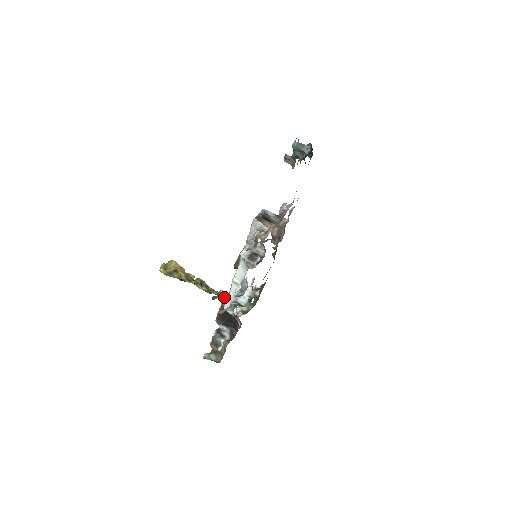
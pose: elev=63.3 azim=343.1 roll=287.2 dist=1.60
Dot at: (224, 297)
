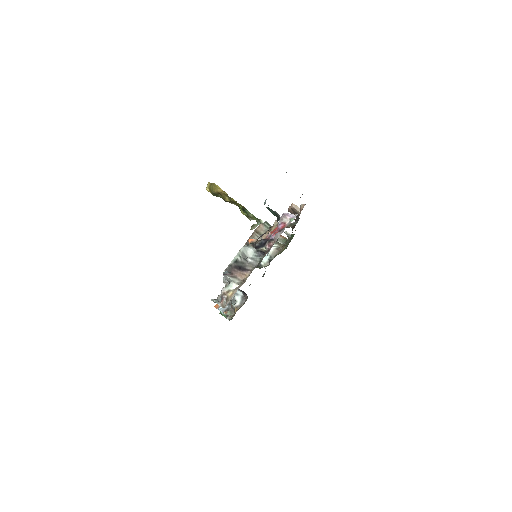
Dot at: occluded
